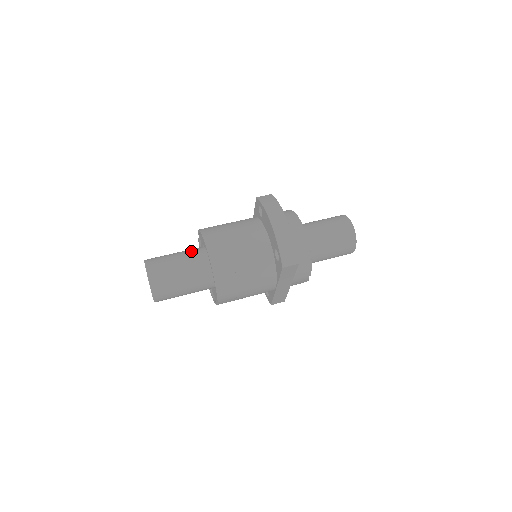
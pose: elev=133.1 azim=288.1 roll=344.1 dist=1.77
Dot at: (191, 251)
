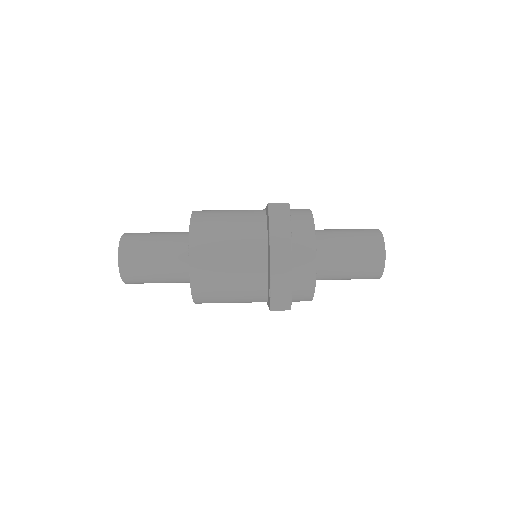
Dot at: (176, 242)
